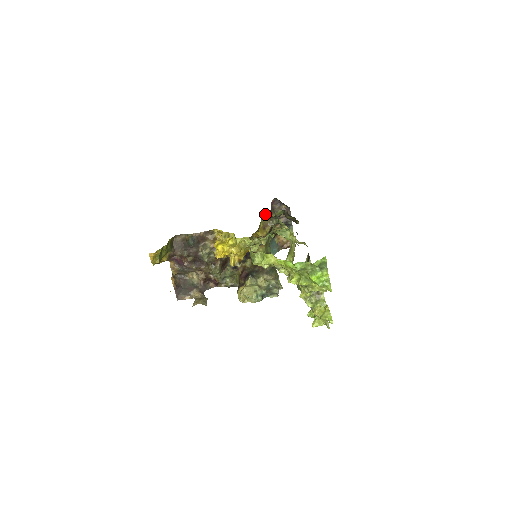
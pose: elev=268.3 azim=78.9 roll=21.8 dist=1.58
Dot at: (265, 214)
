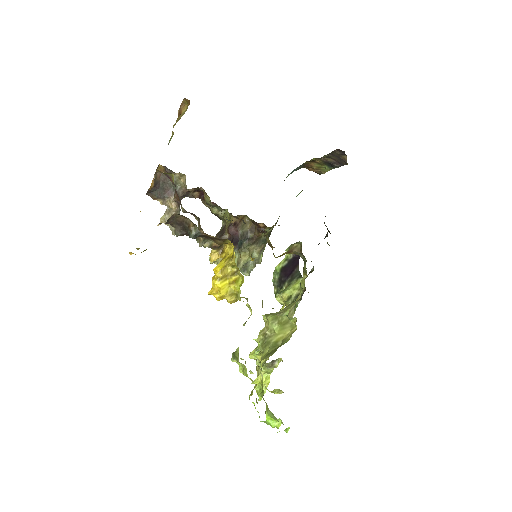
Dot at: occluded
